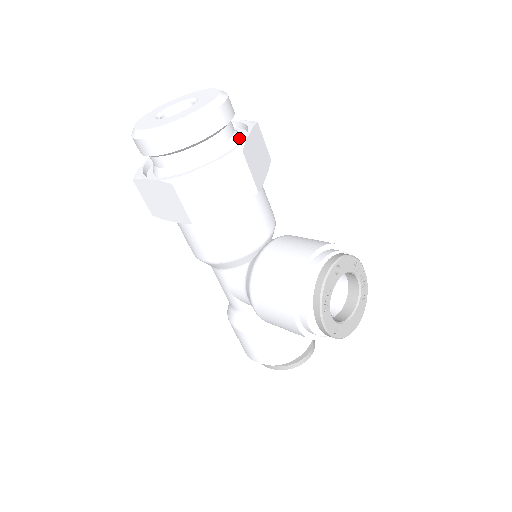
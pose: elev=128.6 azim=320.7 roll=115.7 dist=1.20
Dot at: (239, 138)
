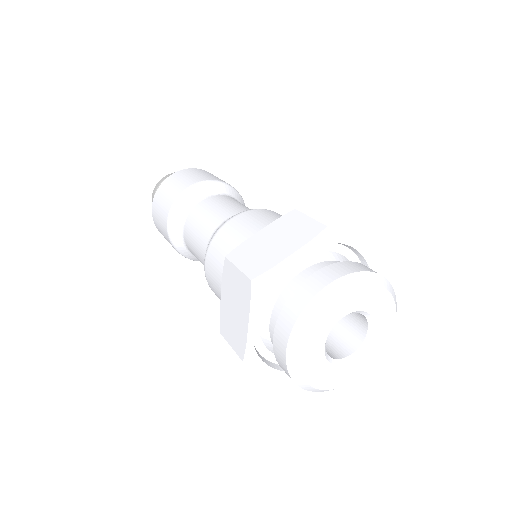
Dot at: occluded
